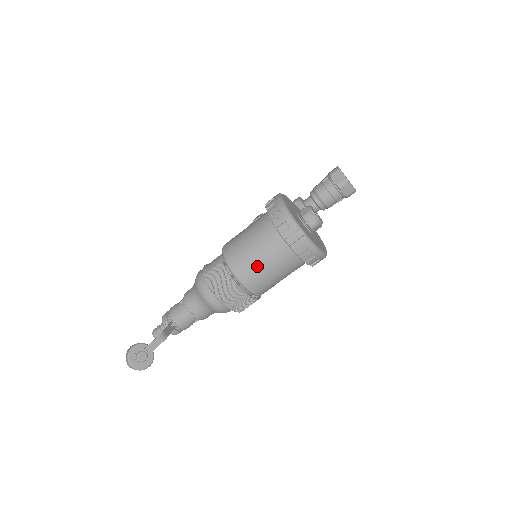
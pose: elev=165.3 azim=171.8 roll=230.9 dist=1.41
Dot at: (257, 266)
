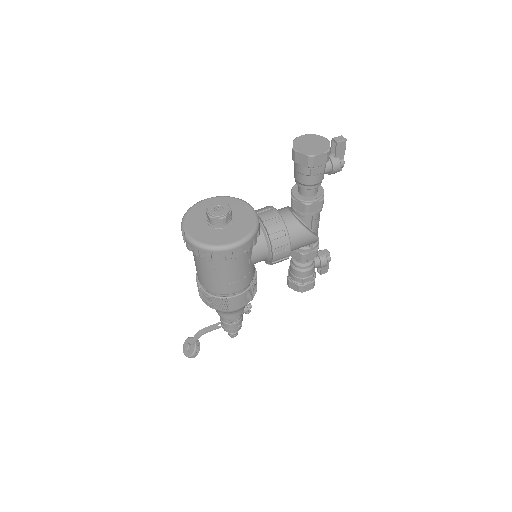
Dot at: (197, 268)
